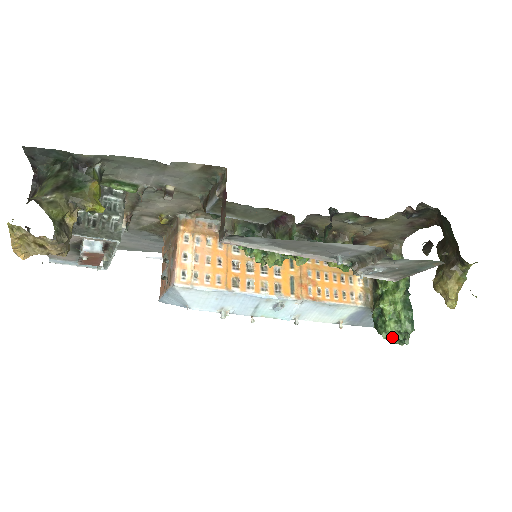
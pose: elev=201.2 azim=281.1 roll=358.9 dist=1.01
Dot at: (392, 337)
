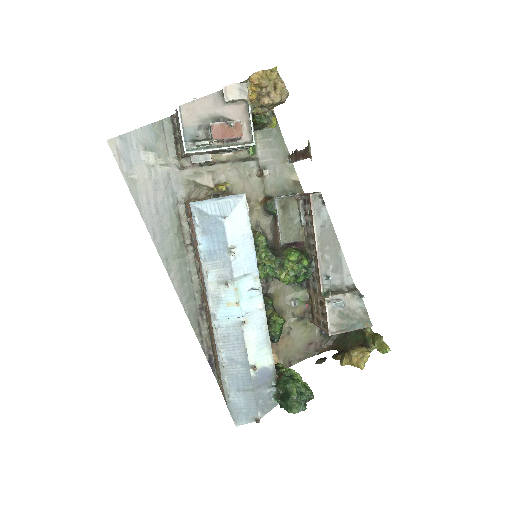
Dot at: (298, 394)
